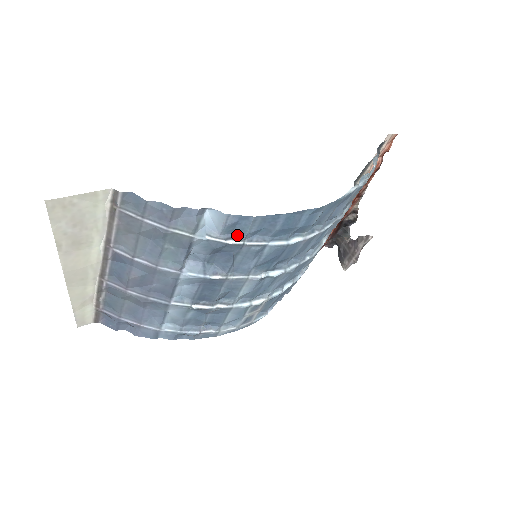
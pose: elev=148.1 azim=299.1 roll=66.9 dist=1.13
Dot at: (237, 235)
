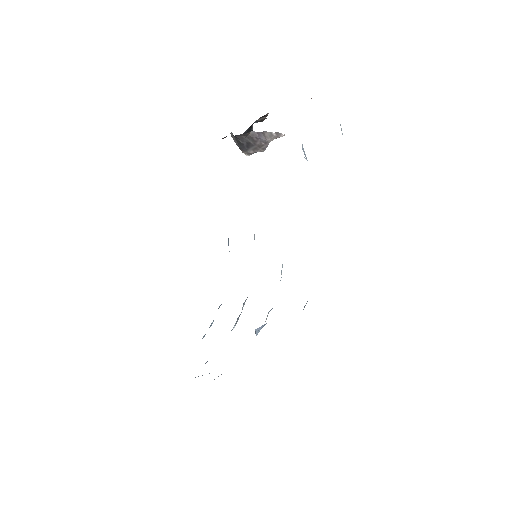
Dot at: occluded
